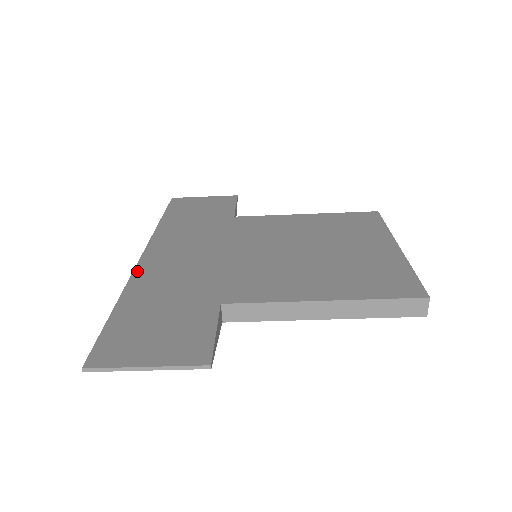
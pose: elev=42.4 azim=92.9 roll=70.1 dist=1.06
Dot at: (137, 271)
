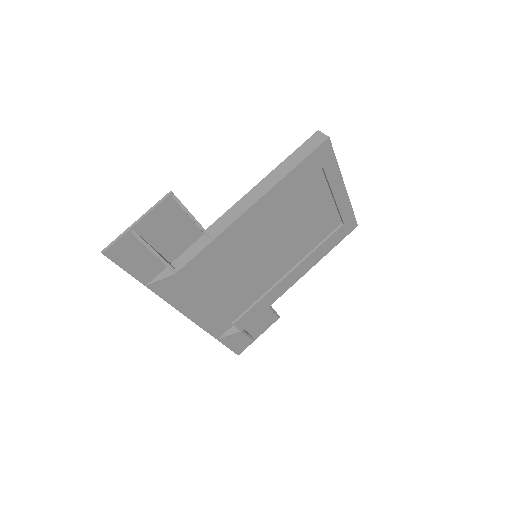
Dot at: (174, 303)
